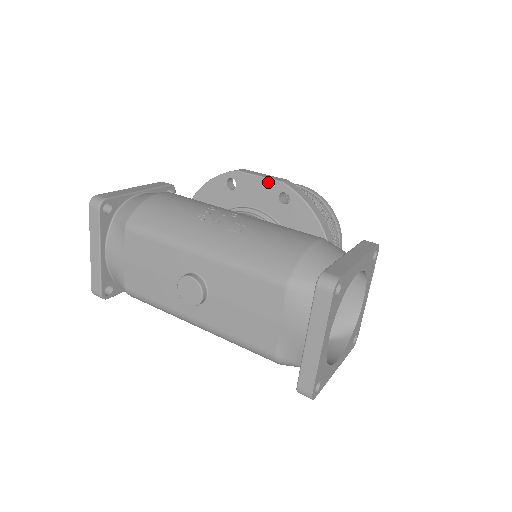
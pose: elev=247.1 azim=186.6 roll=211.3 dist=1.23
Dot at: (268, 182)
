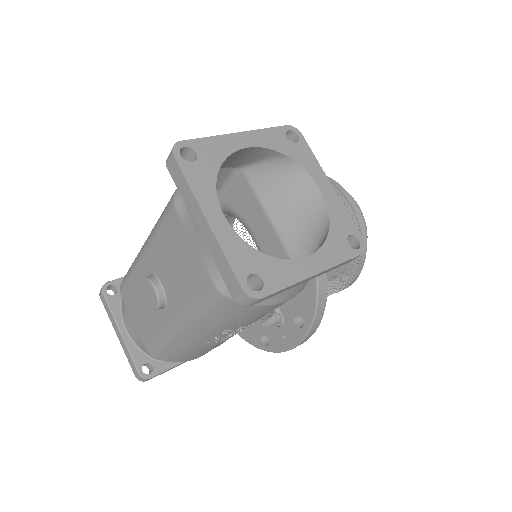
Dot at: occluded
